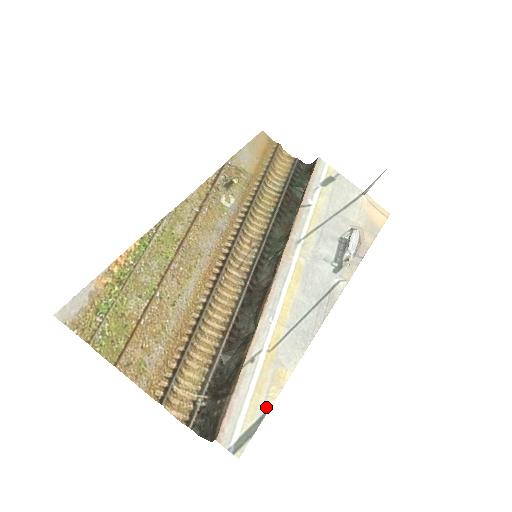
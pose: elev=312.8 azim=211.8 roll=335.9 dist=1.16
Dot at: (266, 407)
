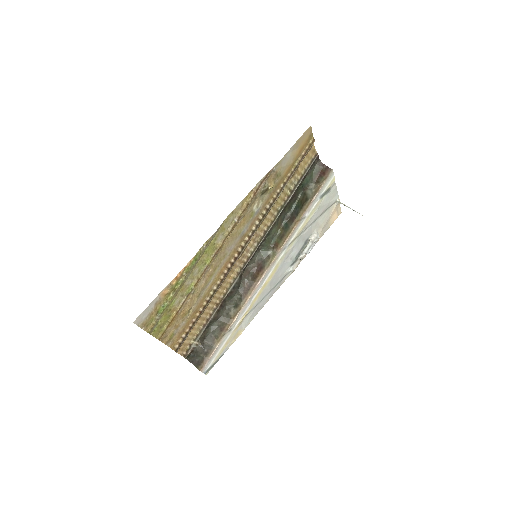
Dot at: (226, 350)
